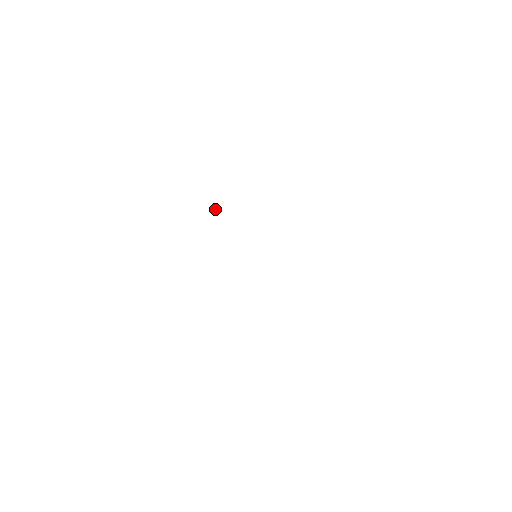
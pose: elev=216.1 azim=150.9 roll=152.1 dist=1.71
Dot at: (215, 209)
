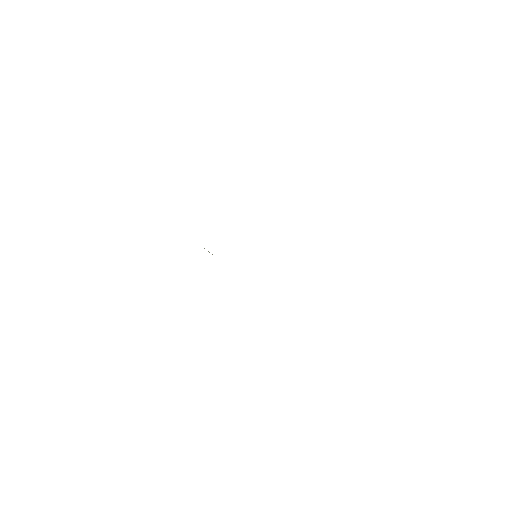
Dot at: occluded
